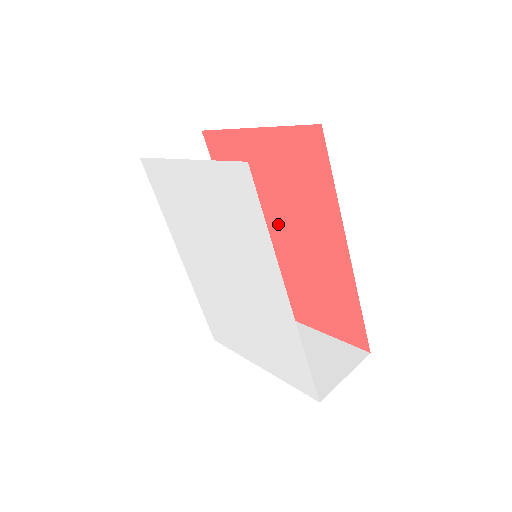
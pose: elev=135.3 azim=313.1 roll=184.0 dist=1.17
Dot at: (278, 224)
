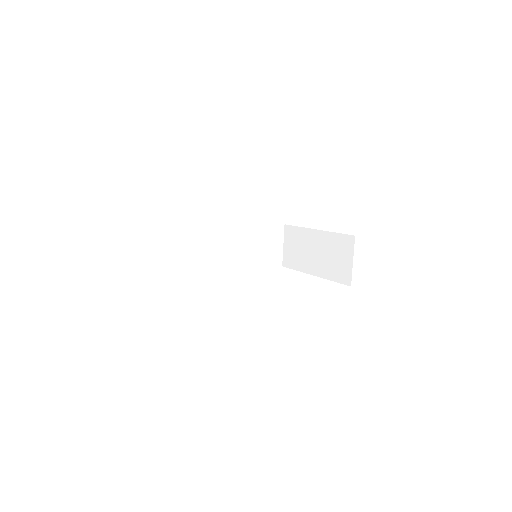
Dot at: occluded
